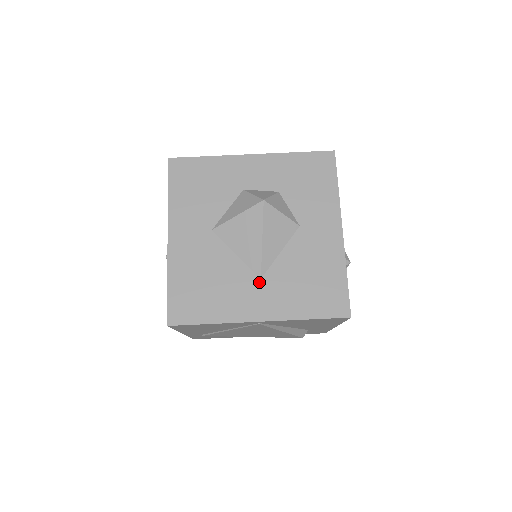
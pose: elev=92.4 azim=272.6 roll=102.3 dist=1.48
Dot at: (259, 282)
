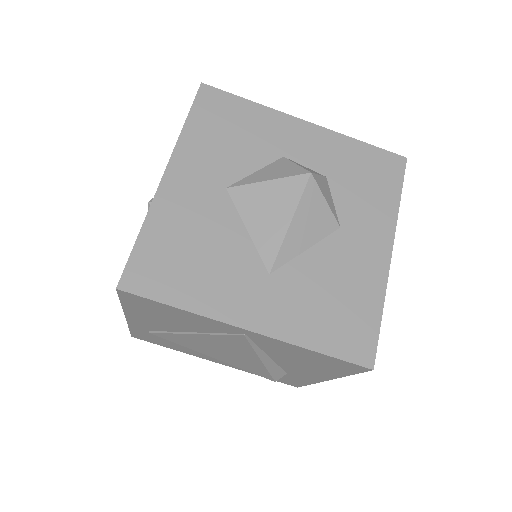
Dot at: (266, 277)
